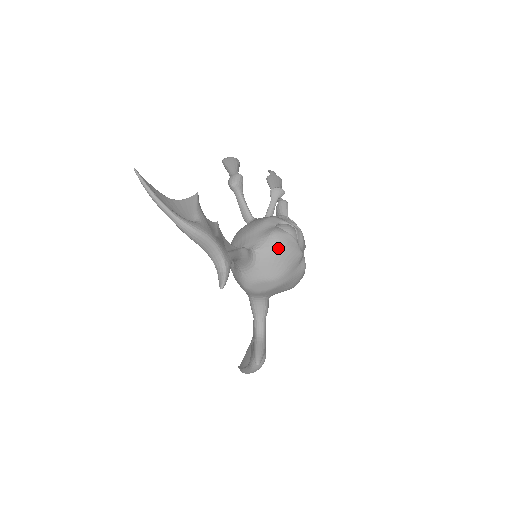
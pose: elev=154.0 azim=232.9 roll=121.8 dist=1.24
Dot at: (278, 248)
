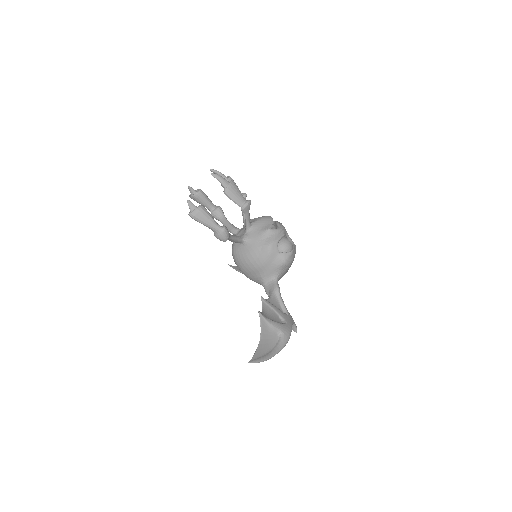
Dot at: (290, 265)
